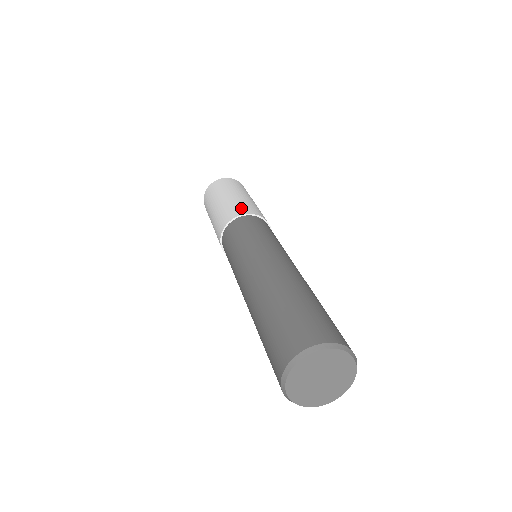
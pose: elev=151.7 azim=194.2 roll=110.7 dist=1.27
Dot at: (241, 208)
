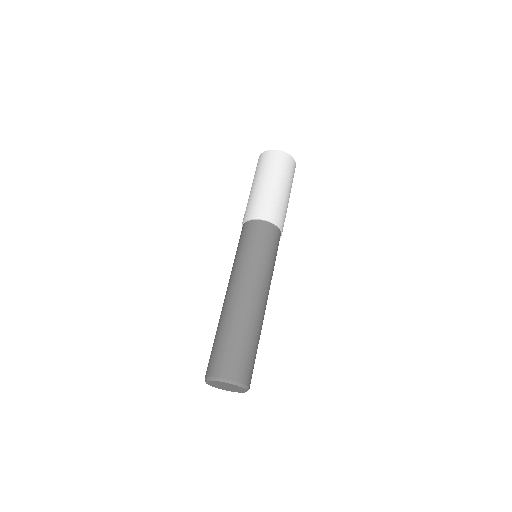
Dot at: (279, 215)
